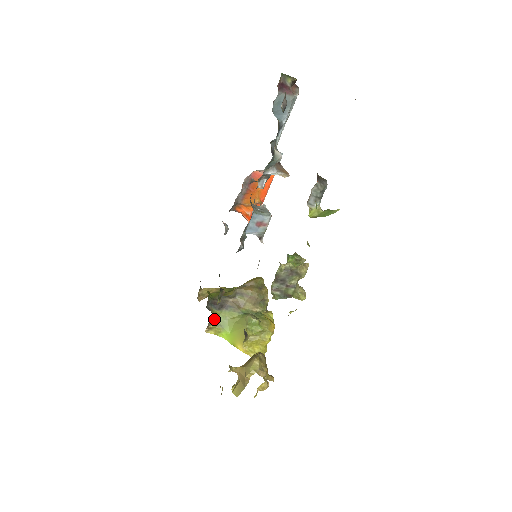
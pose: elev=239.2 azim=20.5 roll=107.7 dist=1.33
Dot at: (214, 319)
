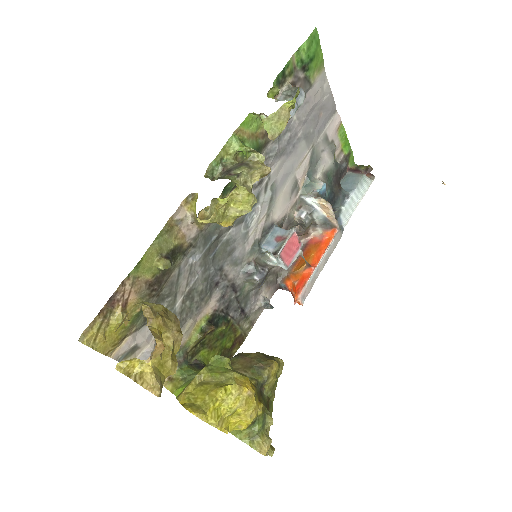
Dot at: (184, 369)
